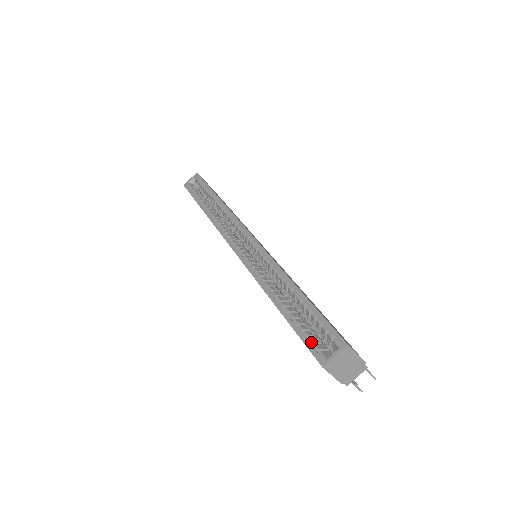
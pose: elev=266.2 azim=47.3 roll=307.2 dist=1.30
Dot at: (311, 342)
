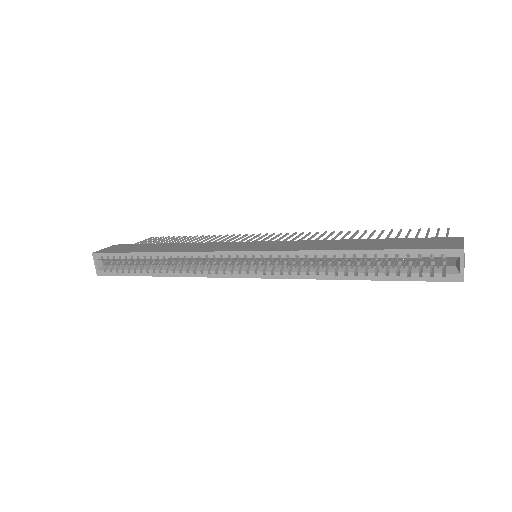
Dot at: (429, 275)
